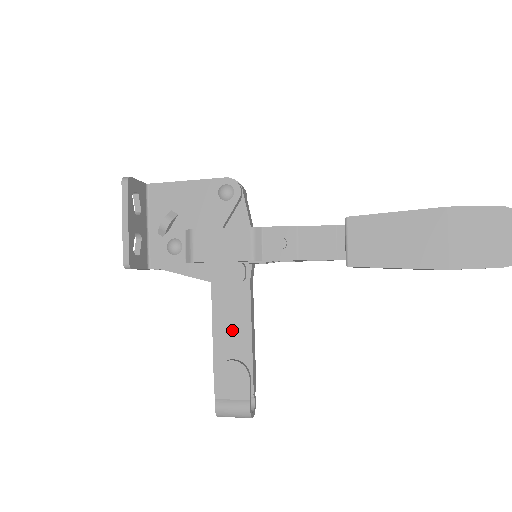
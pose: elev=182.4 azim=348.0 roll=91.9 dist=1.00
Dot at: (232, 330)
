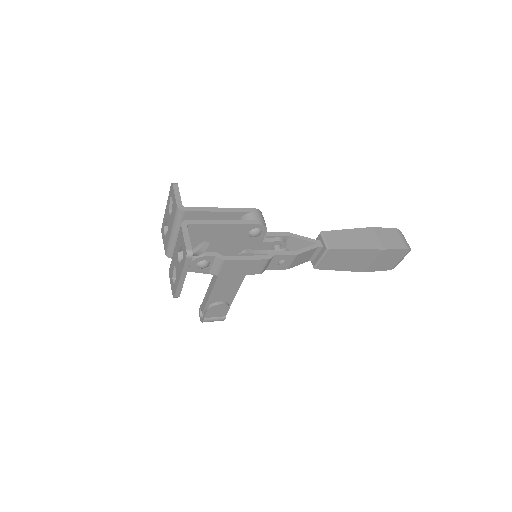
Dot at: (225, 291)
